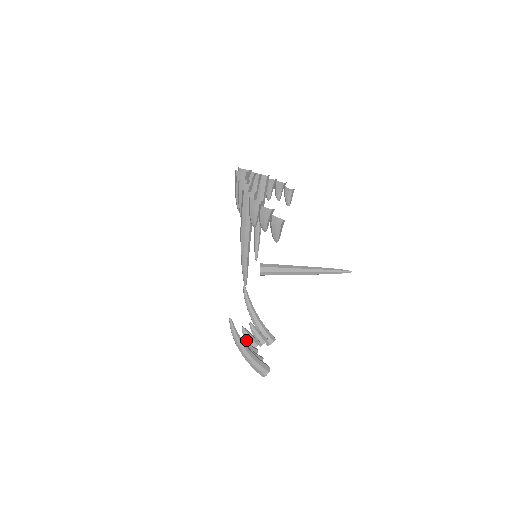
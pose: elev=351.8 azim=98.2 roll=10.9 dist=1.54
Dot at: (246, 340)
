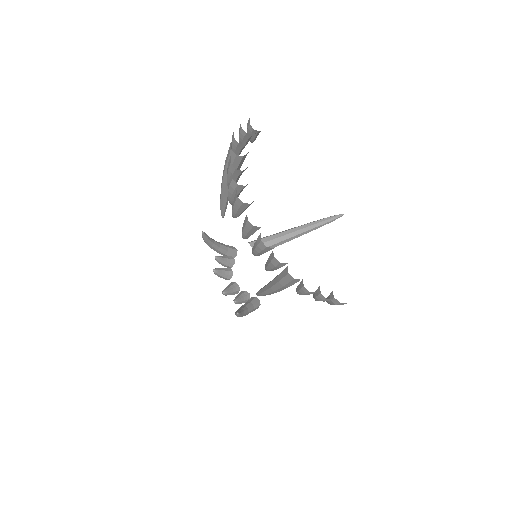
Dot at: occluded
